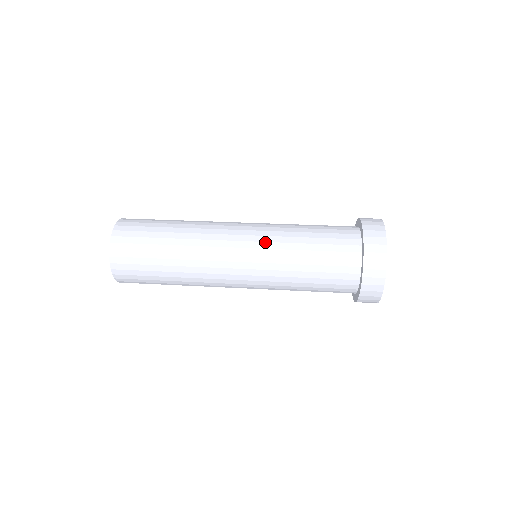
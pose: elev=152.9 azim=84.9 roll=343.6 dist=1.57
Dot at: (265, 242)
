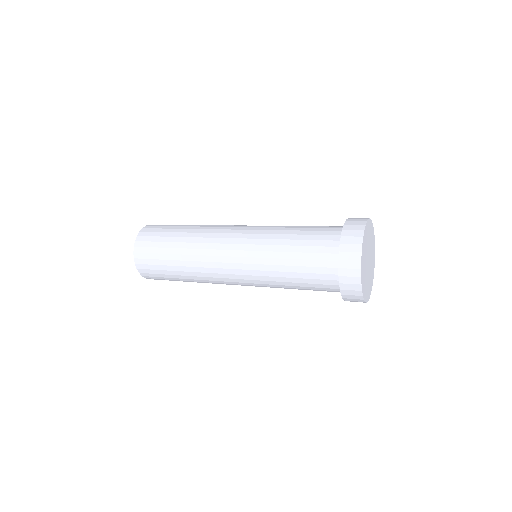
Dot at: (259, 230)
